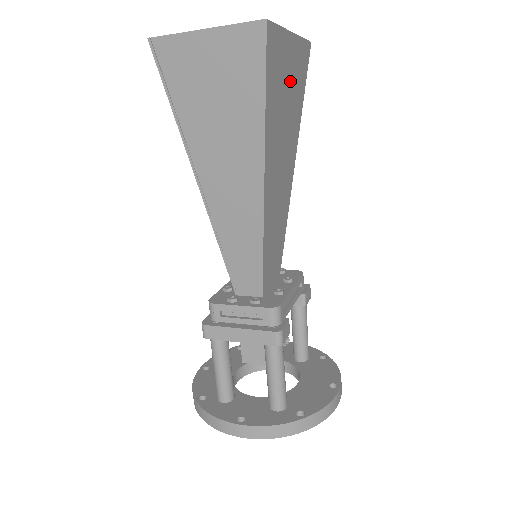
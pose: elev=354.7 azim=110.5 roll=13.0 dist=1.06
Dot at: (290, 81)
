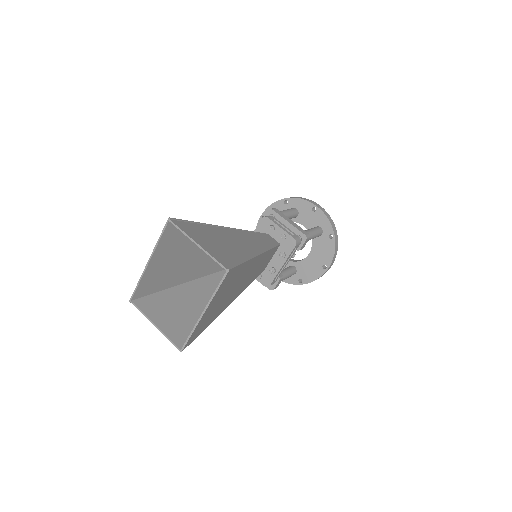
Dot at: (220, 298)
